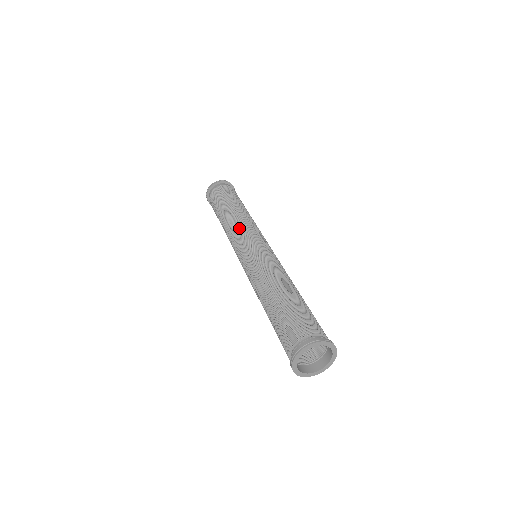
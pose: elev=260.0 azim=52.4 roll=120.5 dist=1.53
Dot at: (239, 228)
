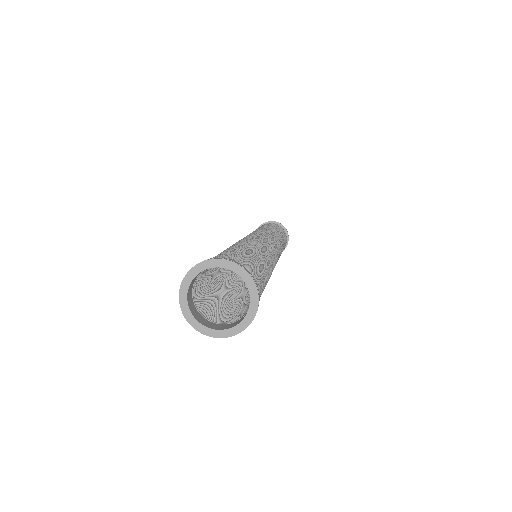
Dot at: occluded
